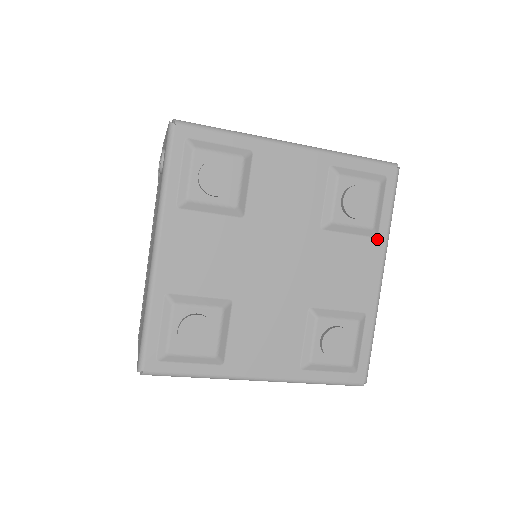
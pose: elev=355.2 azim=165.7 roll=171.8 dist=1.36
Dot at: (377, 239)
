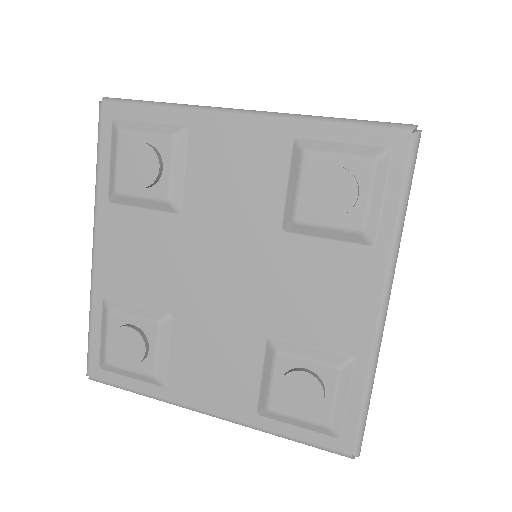
Dot at: (374, 248)
